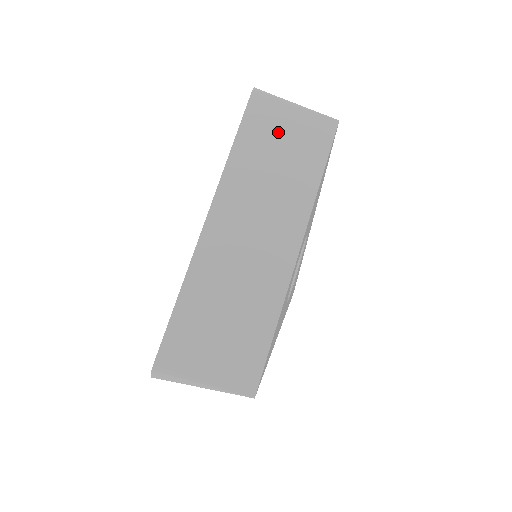
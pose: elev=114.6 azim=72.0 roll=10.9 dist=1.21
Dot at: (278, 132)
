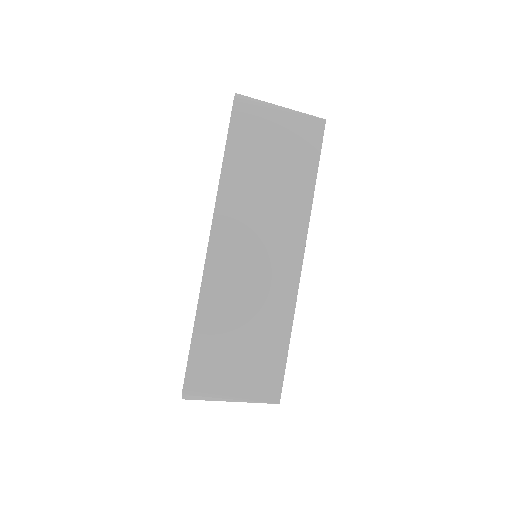
Dot at: (266, 141)
